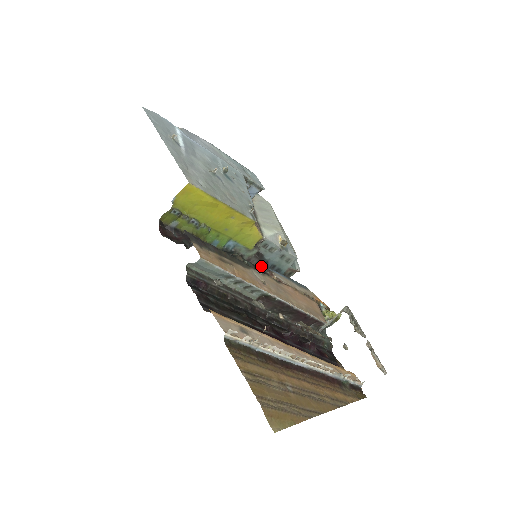
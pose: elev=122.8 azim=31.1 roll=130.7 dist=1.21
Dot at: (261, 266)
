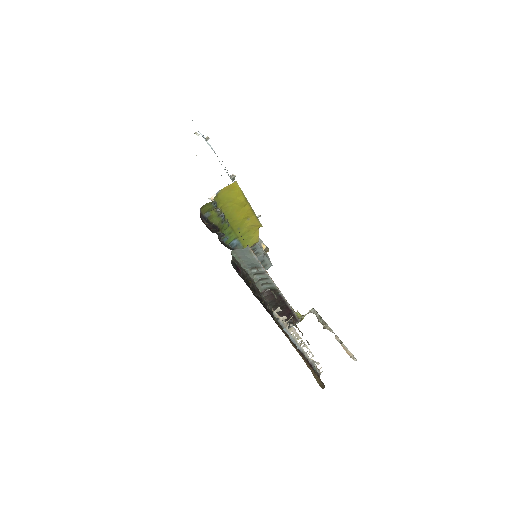
Dot at: occluded
